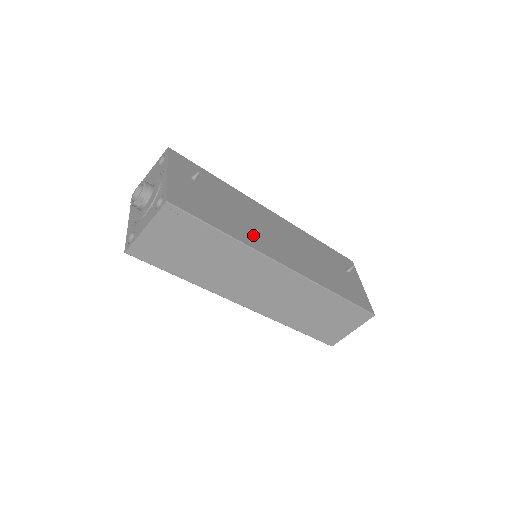
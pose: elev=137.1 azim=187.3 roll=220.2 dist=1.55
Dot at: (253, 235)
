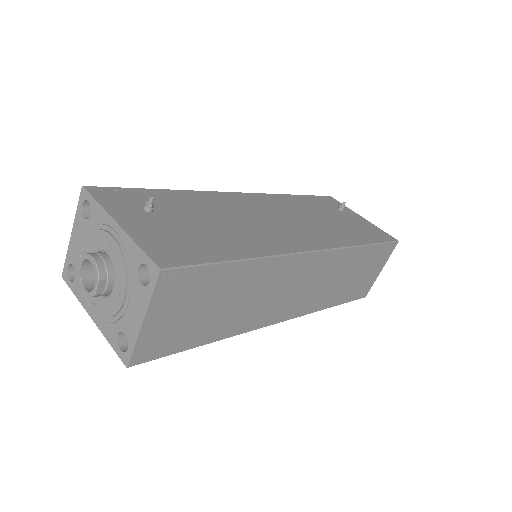
Dot at: (260, 237)
